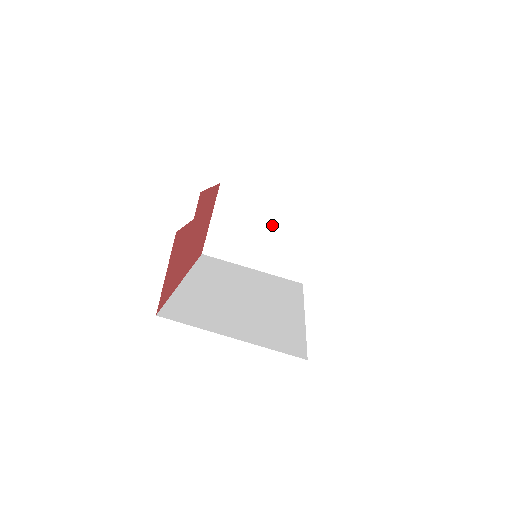
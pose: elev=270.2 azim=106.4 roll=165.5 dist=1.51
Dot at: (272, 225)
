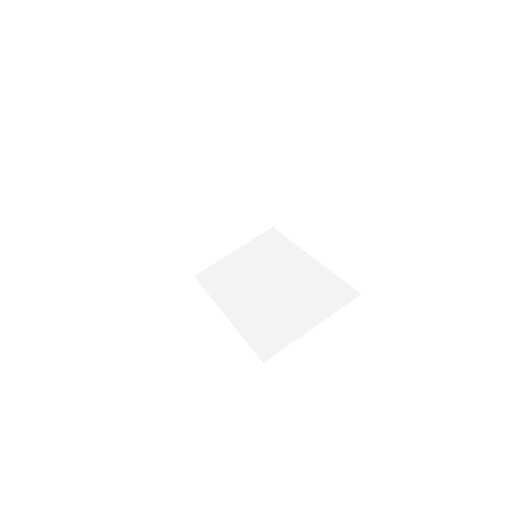
Dot at: (223, 213)
